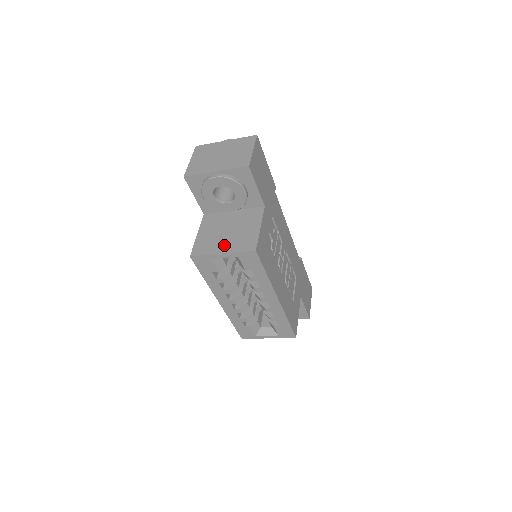
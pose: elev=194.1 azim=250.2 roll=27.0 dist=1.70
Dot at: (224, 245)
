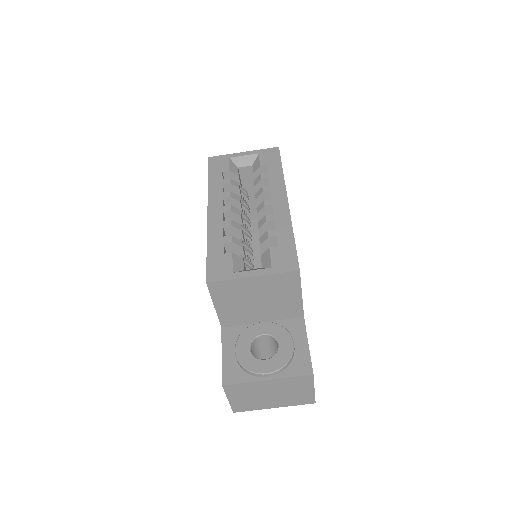
Dot at: occluded
